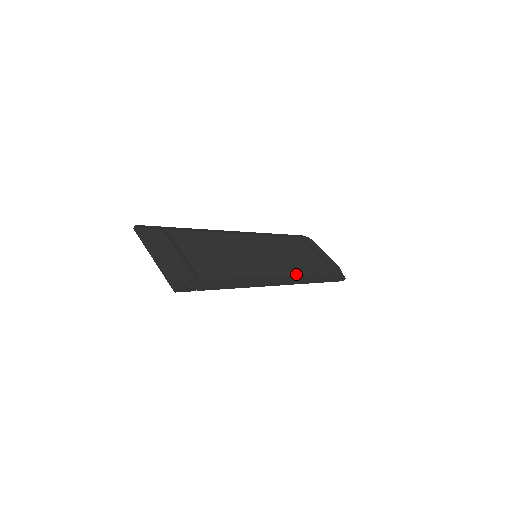
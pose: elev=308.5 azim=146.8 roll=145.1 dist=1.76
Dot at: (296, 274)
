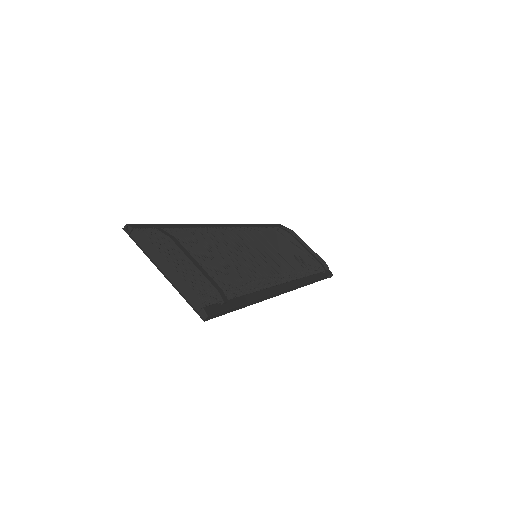
Dot at: (298, 276)
